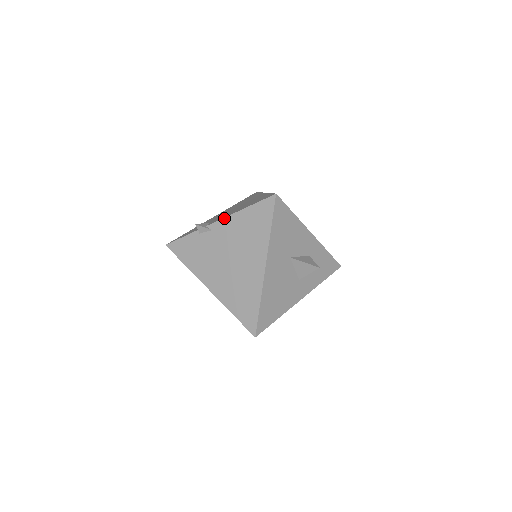
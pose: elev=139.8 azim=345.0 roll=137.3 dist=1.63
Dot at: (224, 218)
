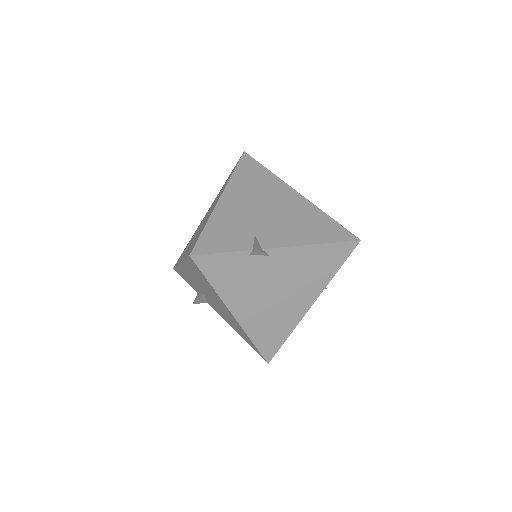
Dot at: (291, 247)
